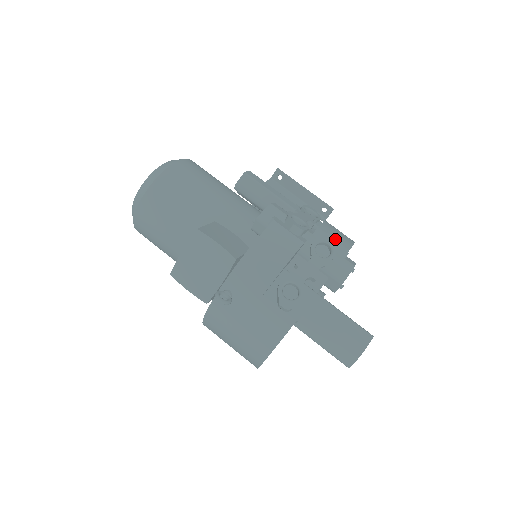
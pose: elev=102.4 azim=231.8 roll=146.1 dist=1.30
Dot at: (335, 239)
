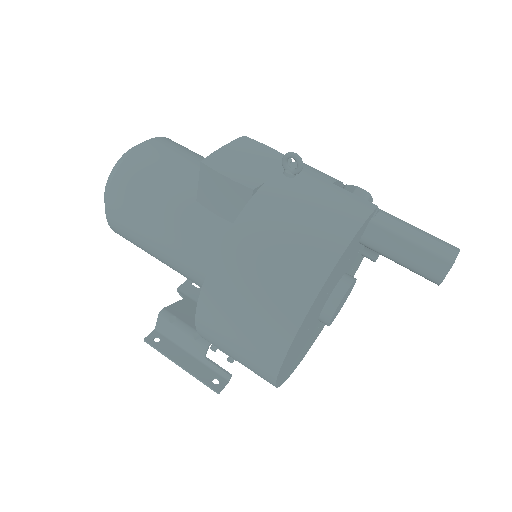
Dot at: occluded
